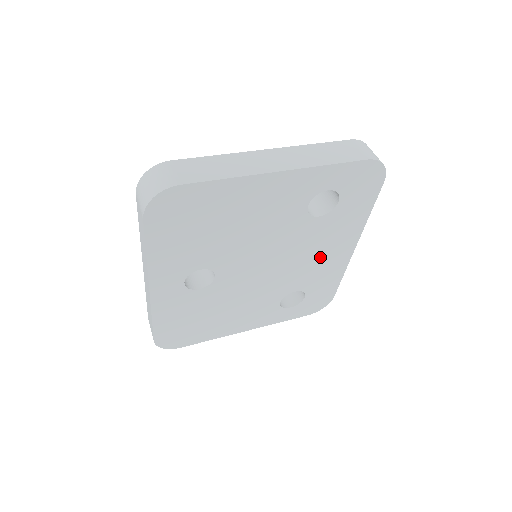
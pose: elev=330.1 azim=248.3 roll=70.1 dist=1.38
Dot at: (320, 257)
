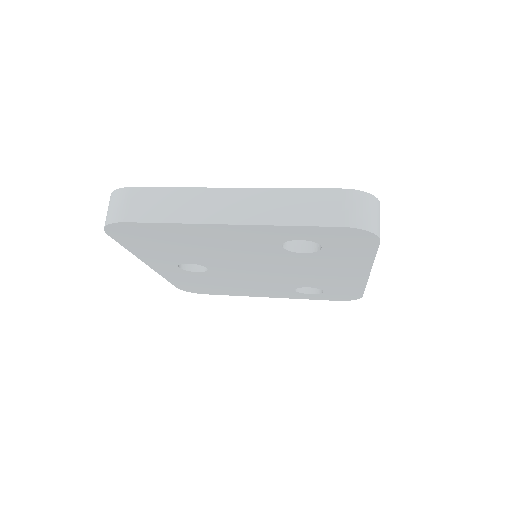
Dot at: (325, 274)
